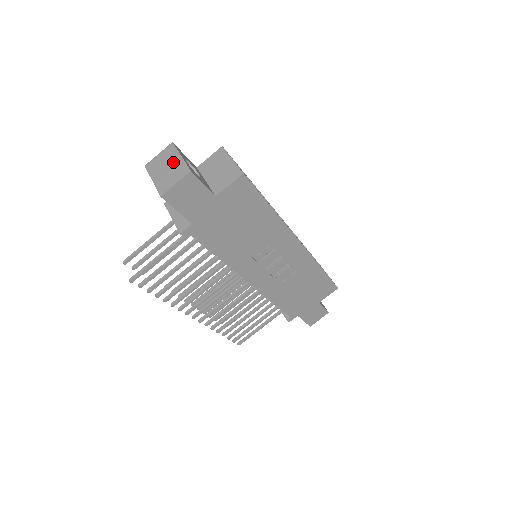
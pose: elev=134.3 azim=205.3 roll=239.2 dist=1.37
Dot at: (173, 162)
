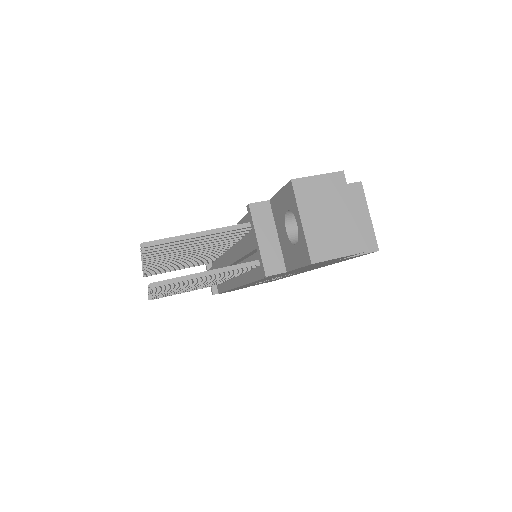
Dot at: (340, 213)
